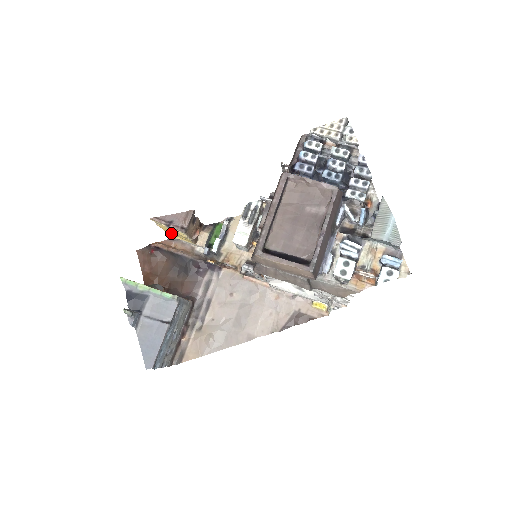
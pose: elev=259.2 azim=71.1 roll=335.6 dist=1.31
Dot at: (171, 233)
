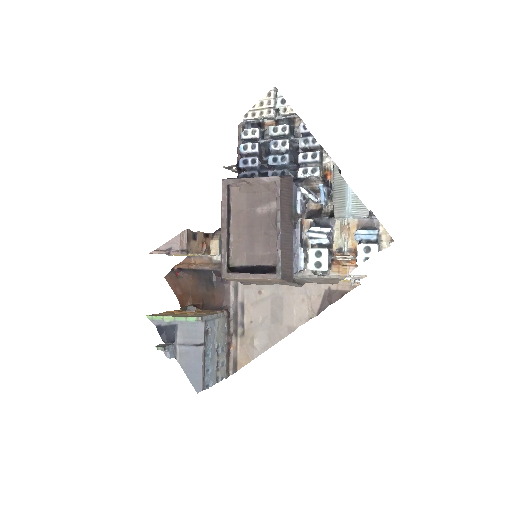
Dot at: occluded
